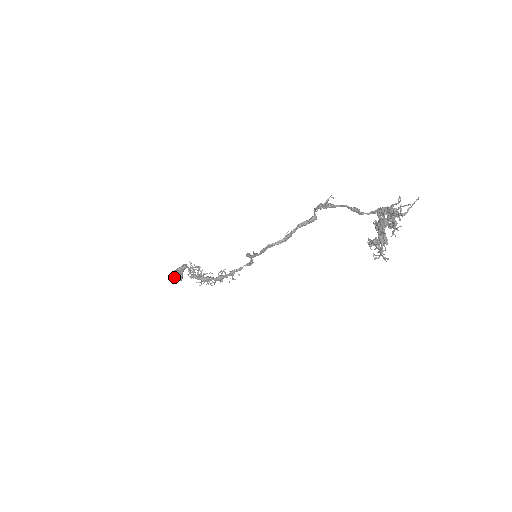
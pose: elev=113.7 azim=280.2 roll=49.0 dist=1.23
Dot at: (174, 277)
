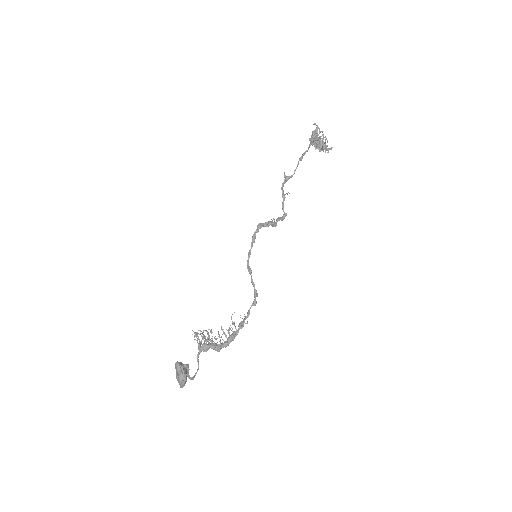
Dot at: (178, 365)
